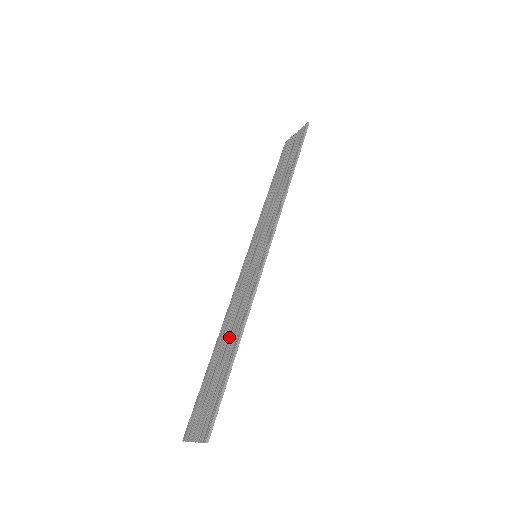
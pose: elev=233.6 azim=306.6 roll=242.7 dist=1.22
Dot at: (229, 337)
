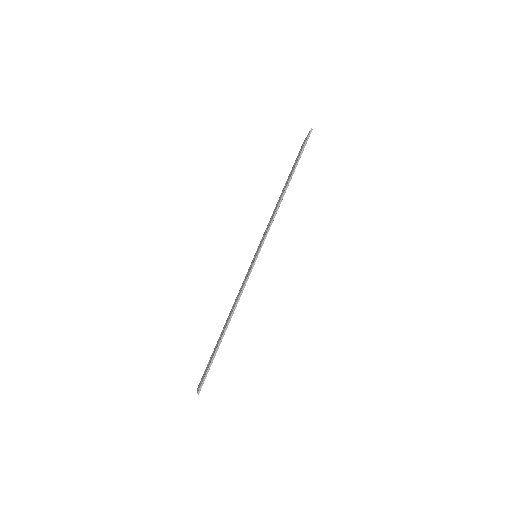
Dot at: (227, 321)
